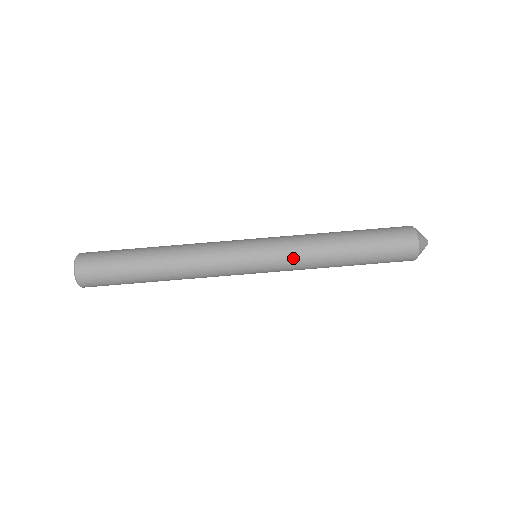
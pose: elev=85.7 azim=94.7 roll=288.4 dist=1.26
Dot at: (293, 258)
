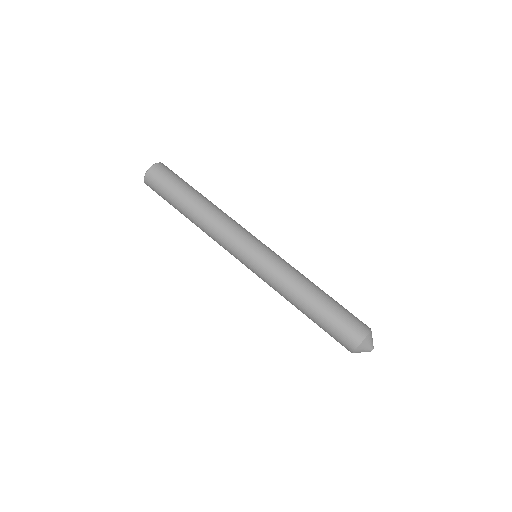
Dot at: (278, 270)
